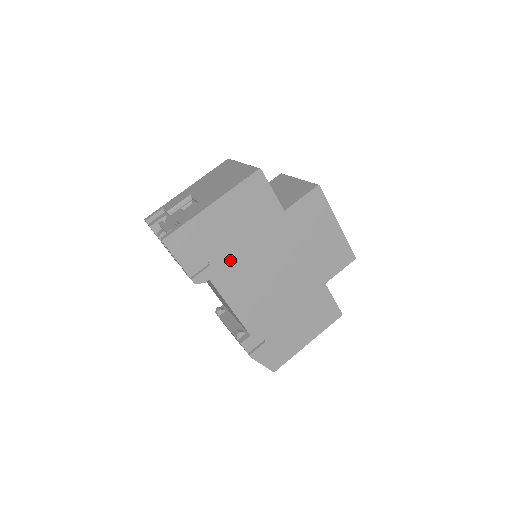
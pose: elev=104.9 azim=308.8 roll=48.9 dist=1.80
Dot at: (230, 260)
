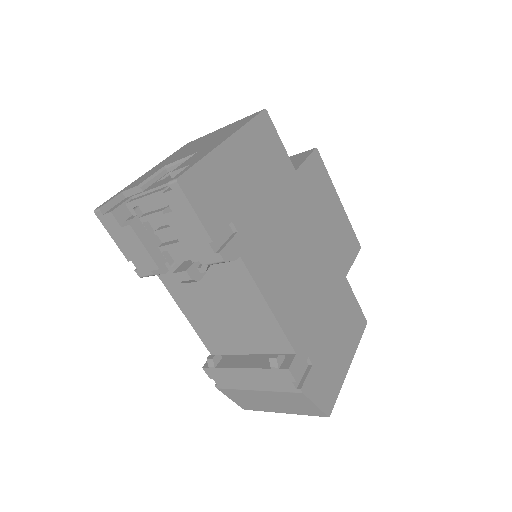
Dot at: (257, 228)
